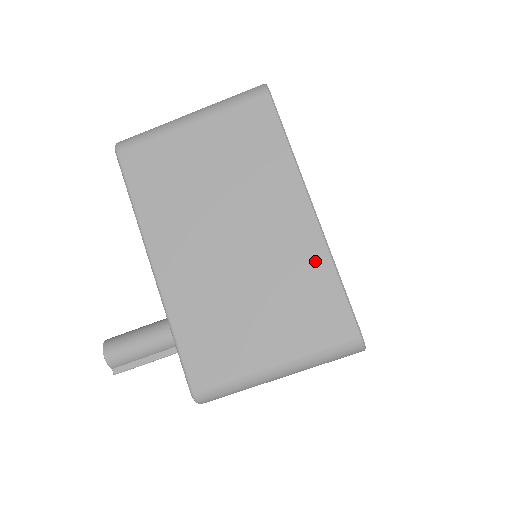
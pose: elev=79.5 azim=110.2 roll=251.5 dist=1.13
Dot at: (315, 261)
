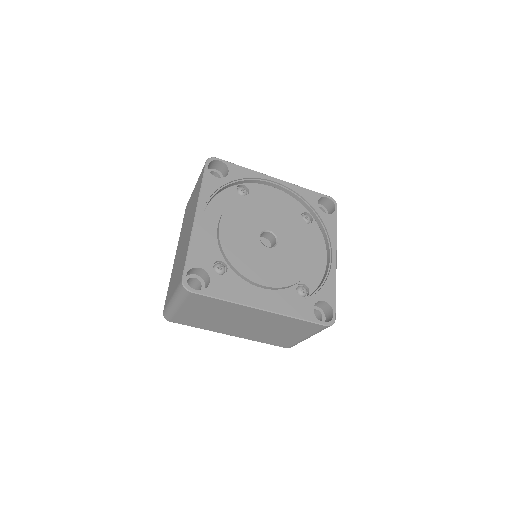
Dot at: (284, 319)
